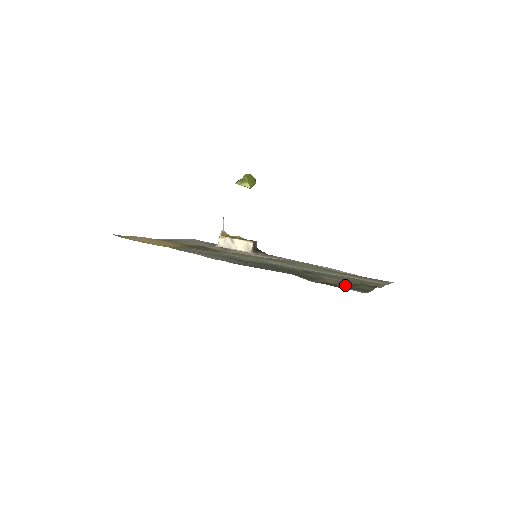
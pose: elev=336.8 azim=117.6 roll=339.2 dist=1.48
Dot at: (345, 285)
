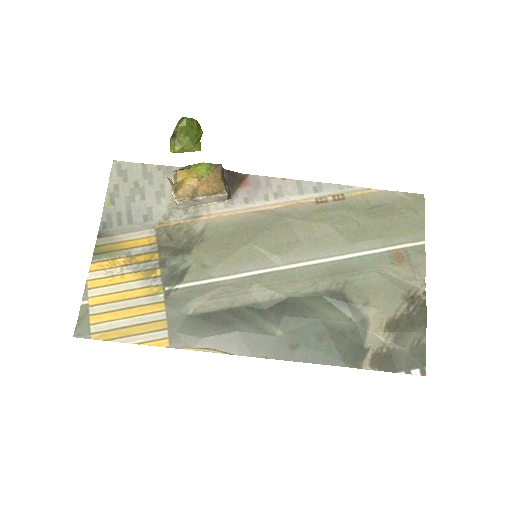
Dot at: (397, 348)
